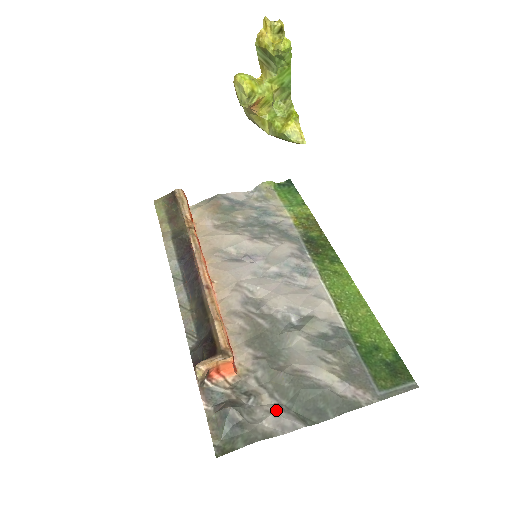
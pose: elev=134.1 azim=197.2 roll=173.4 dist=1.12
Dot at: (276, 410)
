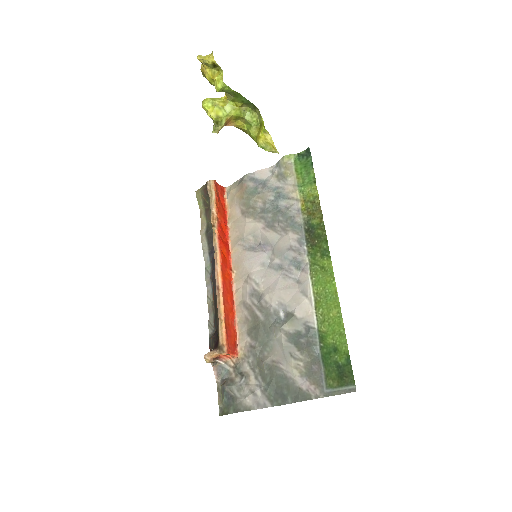
Dot at: (255, 391)
